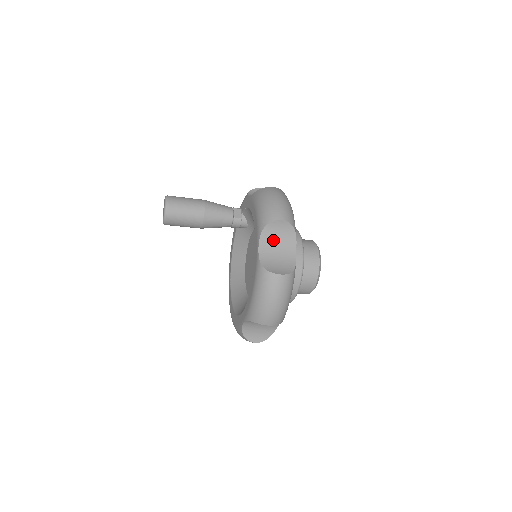
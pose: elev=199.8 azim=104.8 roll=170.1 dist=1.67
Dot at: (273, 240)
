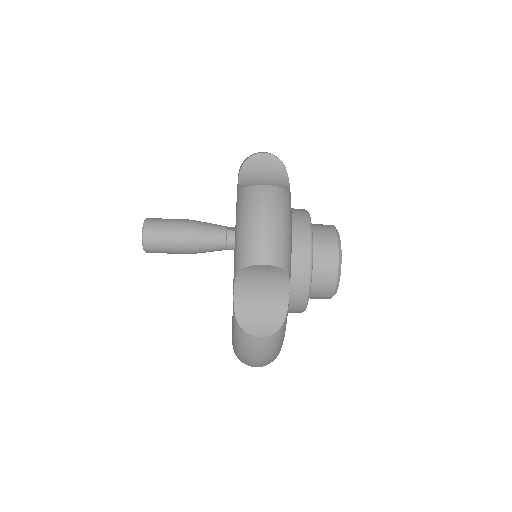
Dot at: (257, 175)
